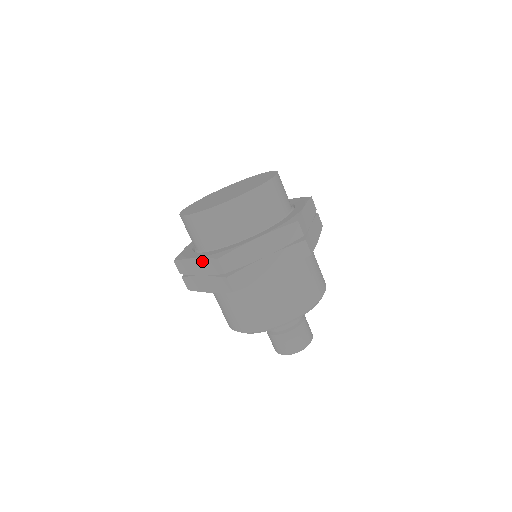
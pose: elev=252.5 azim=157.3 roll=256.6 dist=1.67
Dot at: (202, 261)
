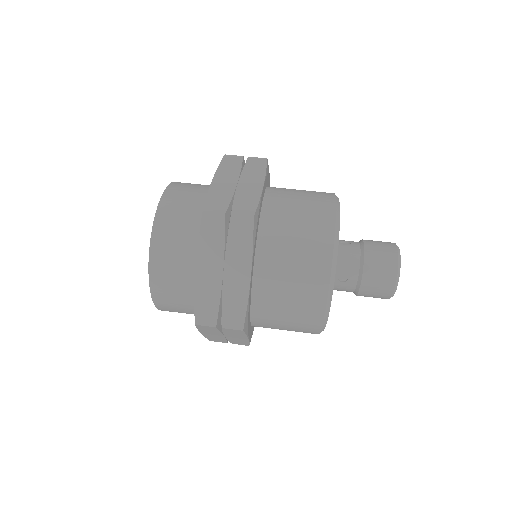
Dot at: (220, 171)
